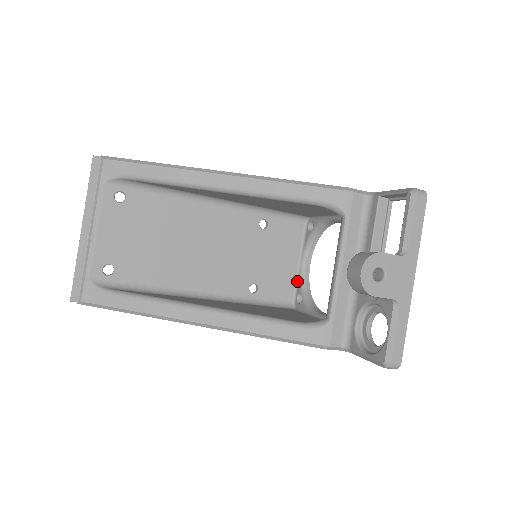
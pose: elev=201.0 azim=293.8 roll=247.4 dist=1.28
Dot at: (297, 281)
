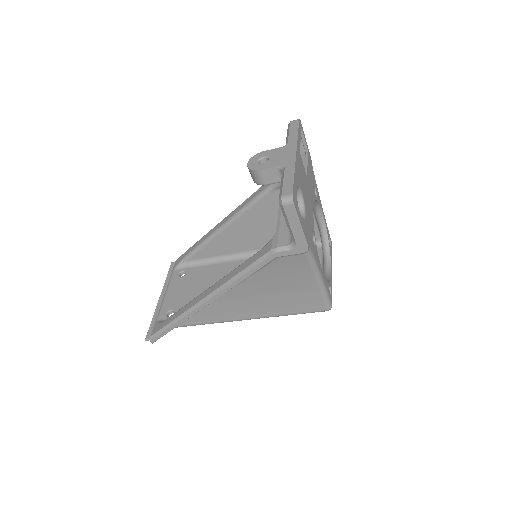
Dot at: occluded
